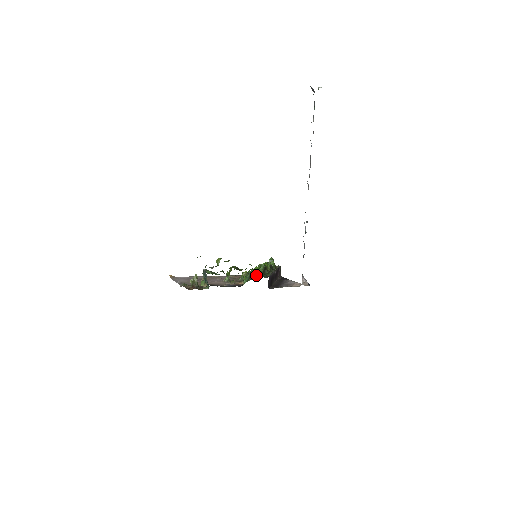
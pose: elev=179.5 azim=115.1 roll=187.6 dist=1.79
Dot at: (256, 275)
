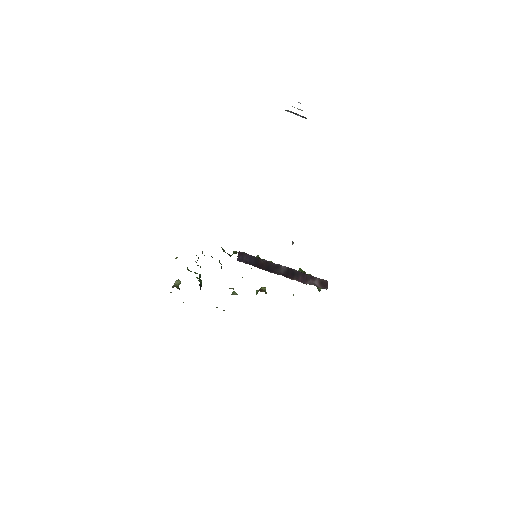
Dot at: occluded
